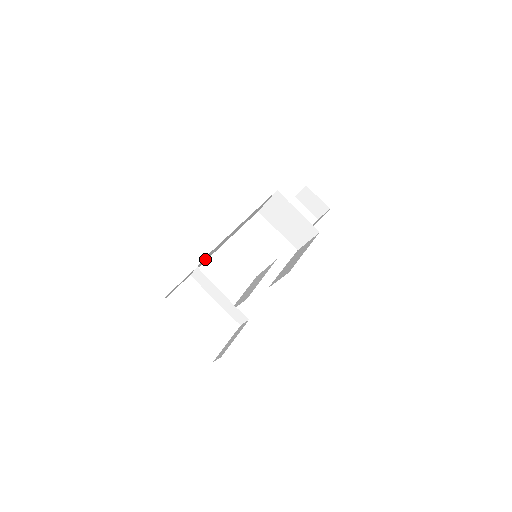
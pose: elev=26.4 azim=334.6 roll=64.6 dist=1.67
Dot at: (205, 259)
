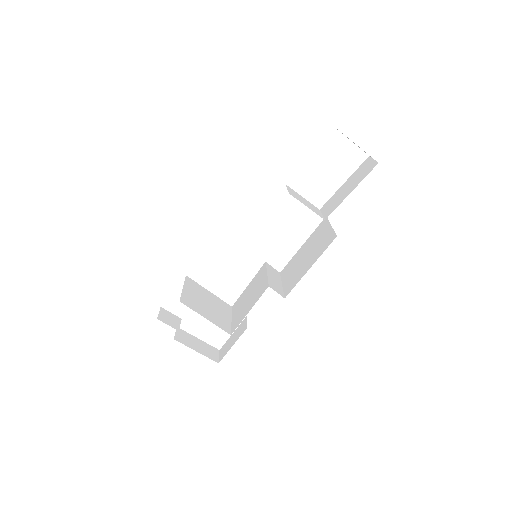
Dot at: occluded
